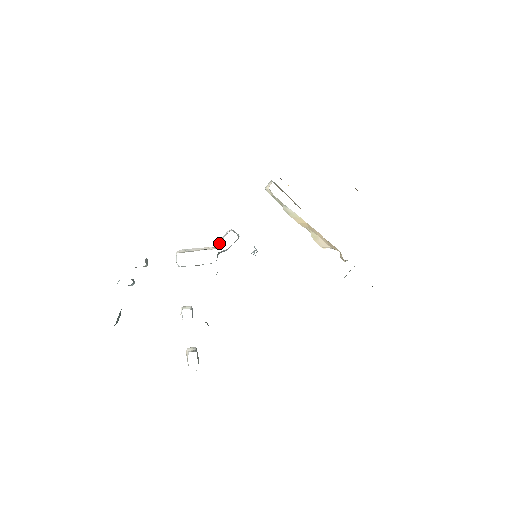
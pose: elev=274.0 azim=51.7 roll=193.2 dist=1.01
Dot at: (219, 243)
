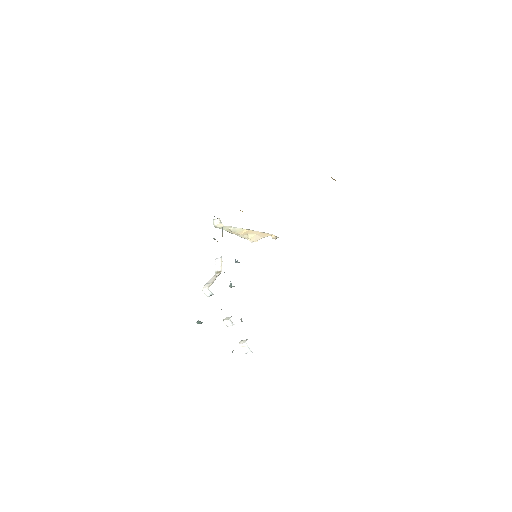
Dot at: (219, 269)
